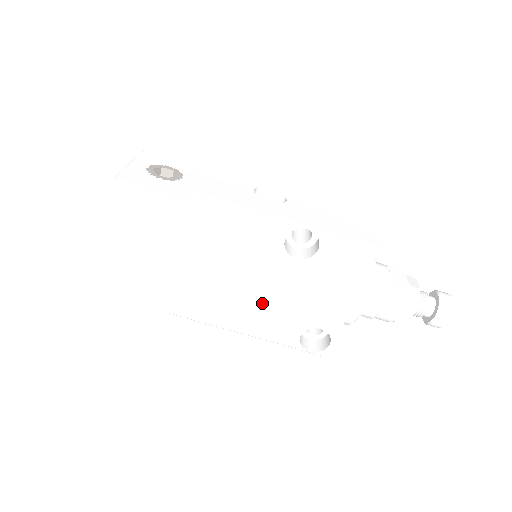
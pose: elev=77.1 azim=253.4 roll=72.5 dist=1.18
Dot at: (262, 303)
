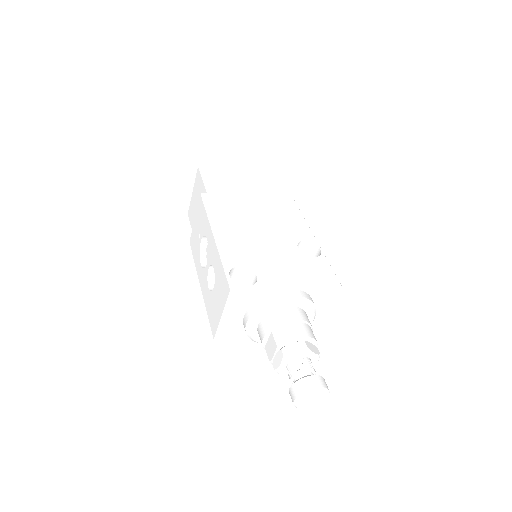
Dot at: (251, 239)
